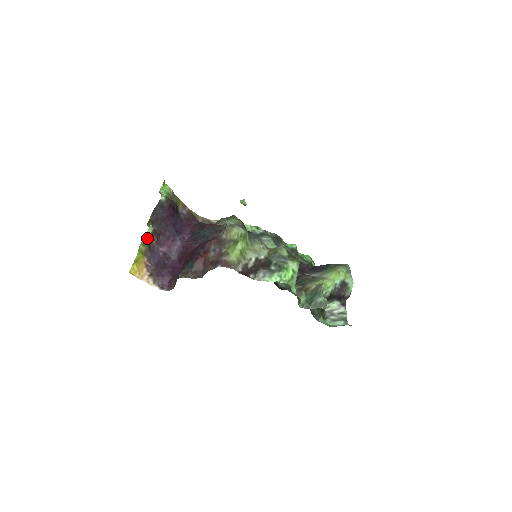
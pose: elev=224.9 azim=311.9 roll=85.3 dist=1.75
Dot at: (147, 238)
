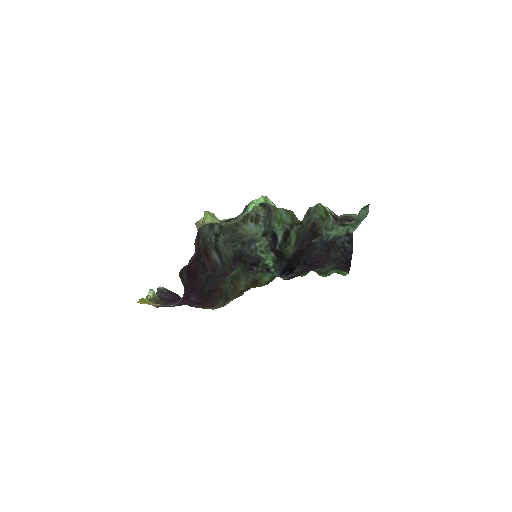
Dot at: (152, 298)
